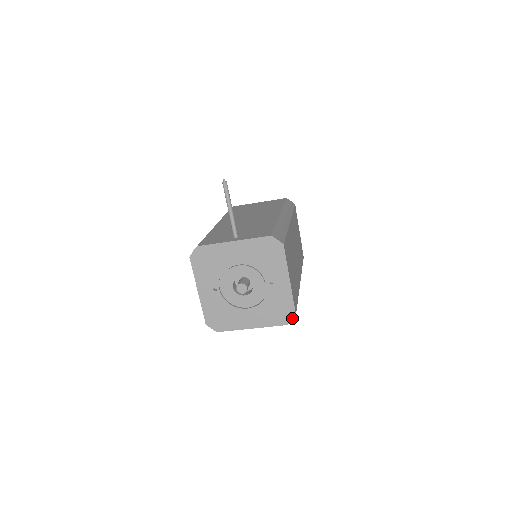
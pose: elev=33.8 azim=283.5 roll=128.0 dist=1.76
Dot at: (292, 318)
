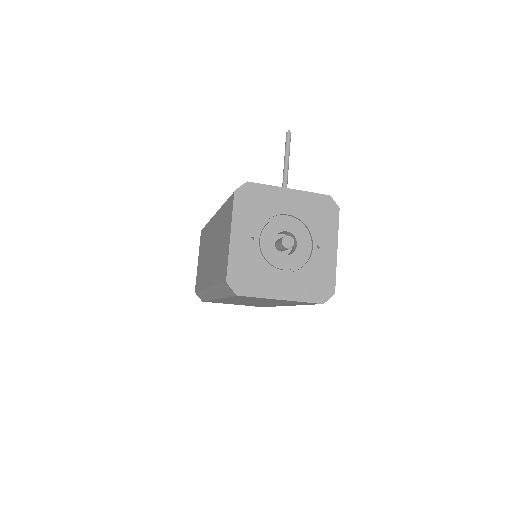
Dot at: (330, 296)
